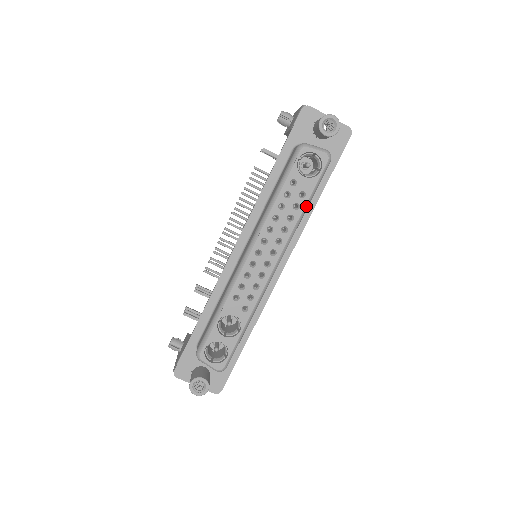
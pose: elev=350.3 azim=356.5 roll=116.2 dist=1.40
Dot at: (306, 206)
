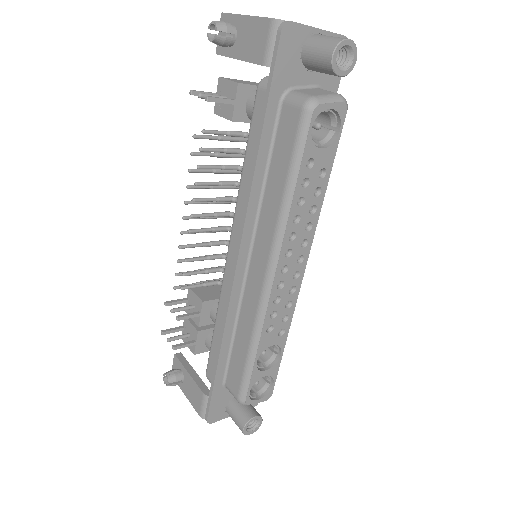
Dot at: (327, 184)
